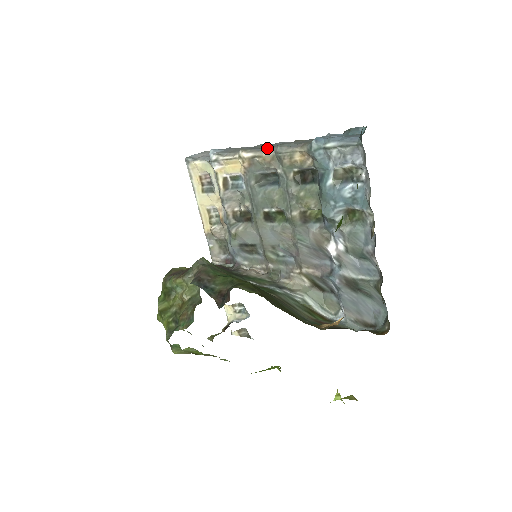
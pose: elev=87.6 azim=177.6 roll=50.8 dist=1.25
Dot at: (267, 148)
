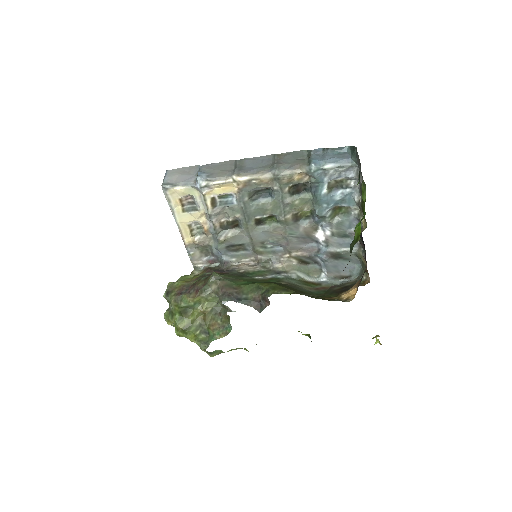
Dot at: (260, 170)
